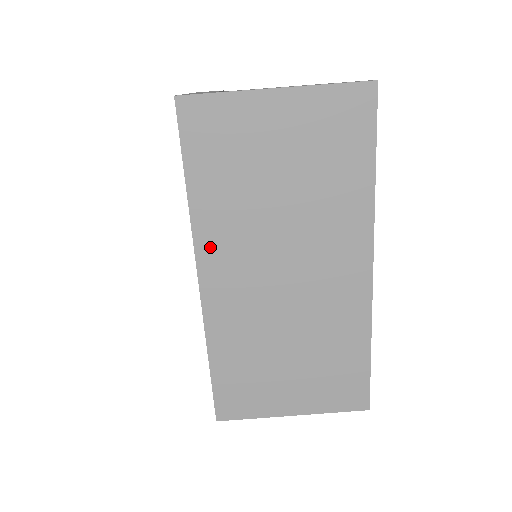
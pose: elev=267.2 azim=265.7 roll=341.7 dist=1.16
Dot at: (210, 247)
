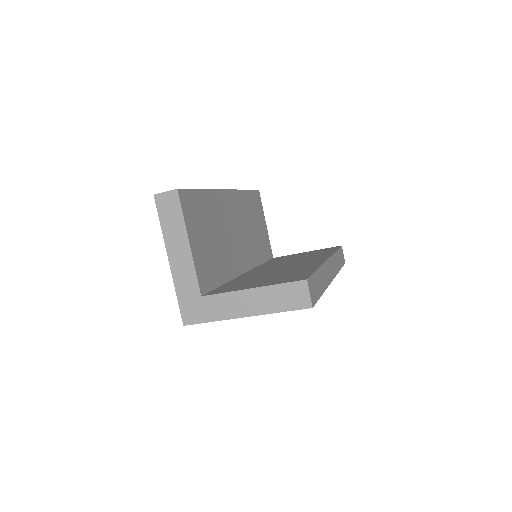
Dot at: occluded
